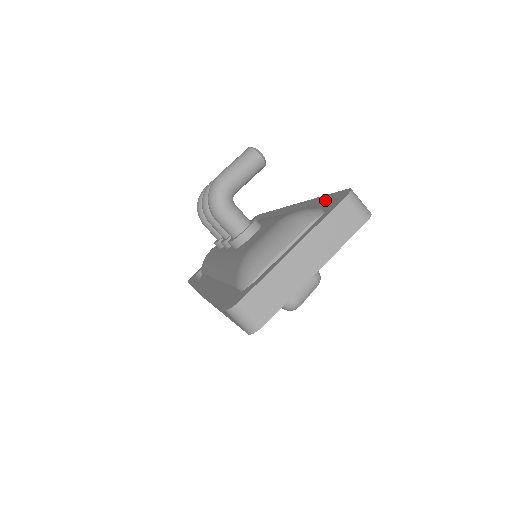
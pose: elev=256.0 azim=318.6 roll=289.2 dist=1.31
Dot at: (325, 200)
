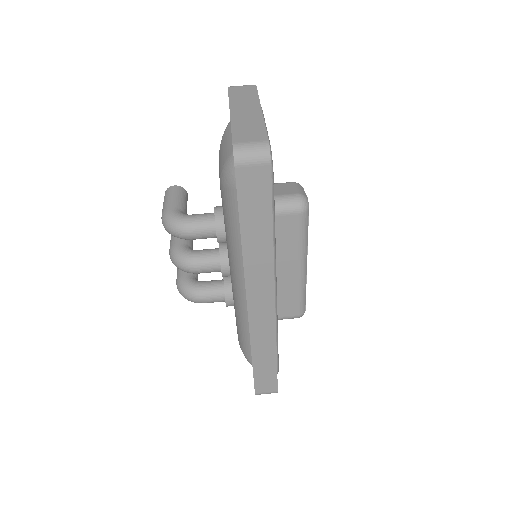
Dot at: occluded
